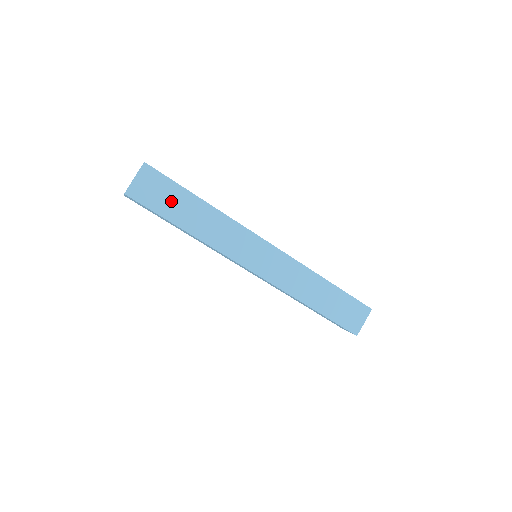
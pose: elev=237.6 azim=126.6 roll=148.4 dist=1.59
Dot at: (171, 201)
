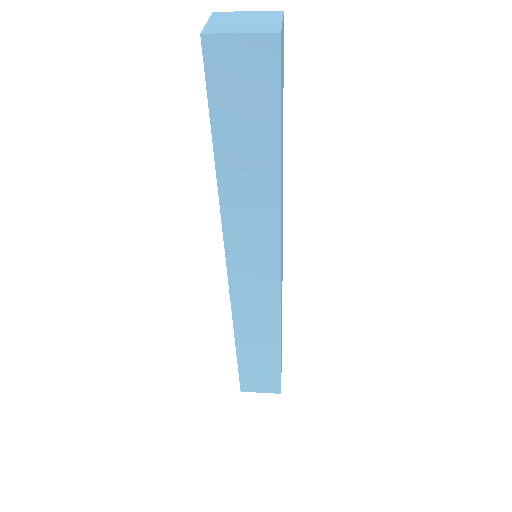
Dot at: (282, 104)
